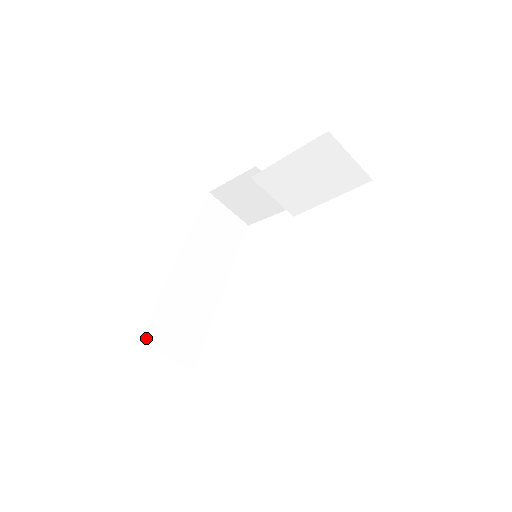
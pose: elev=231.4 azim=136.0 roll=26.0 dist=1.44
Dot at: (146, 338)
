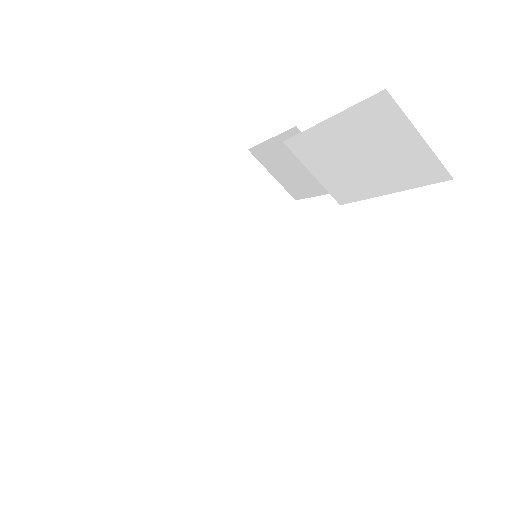
Dot at: (112, 324)
